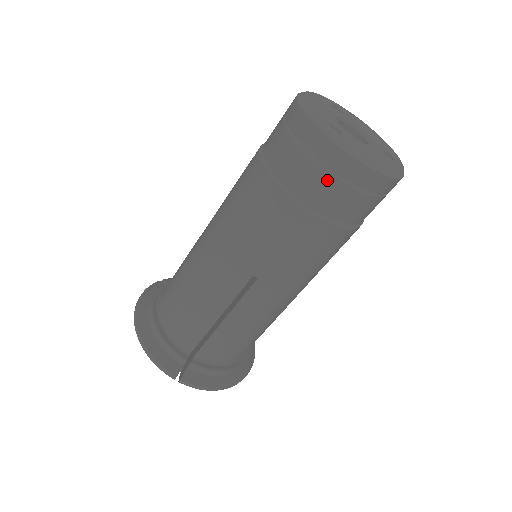
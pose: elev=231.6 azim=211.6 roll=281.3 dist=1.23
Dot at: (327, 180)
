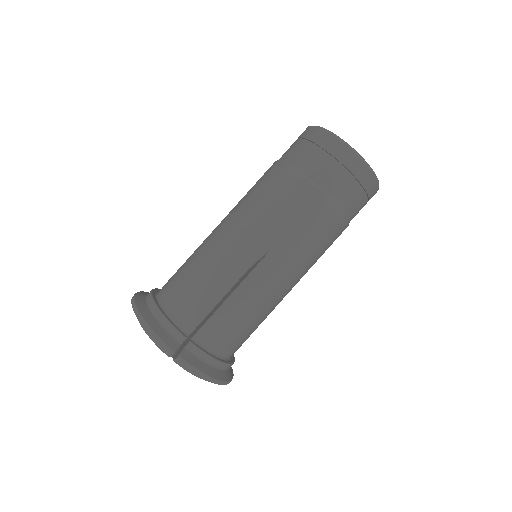
Dot at: (335, 168)
